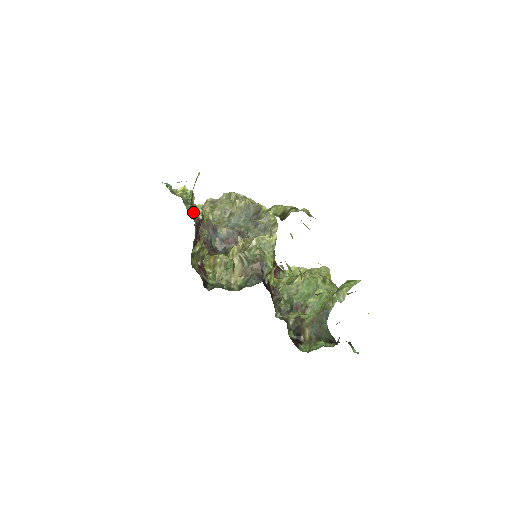
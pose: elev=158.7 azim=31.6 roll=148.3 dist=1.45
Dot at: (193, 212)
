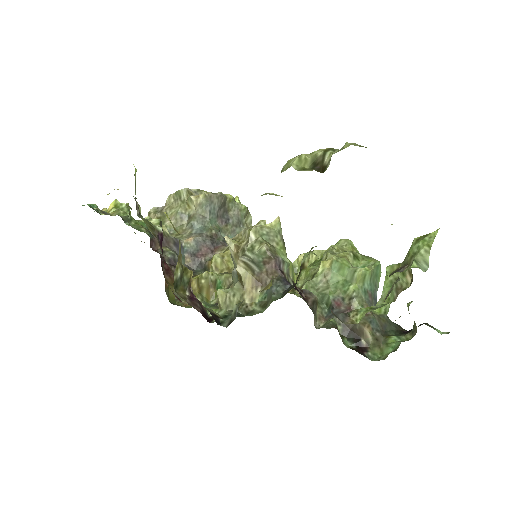
Dot at: (148, 225)
